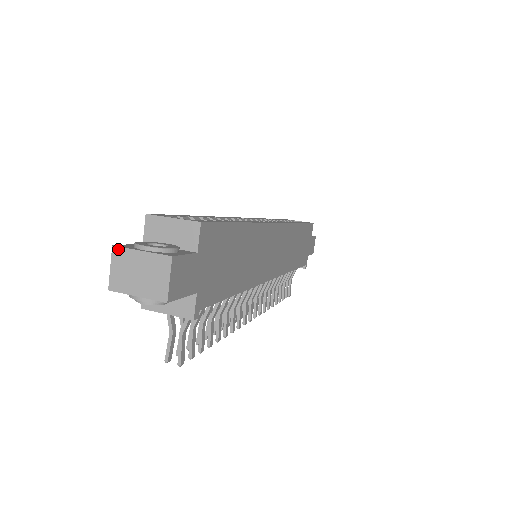
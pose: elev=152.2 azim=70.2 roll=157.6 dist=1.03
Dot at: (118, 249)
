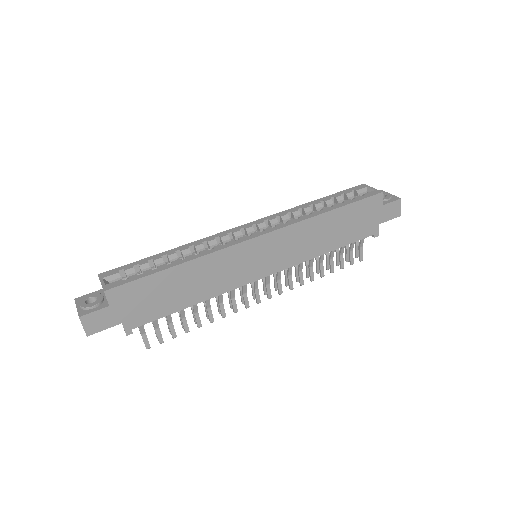
Dot at: (75, 302)
